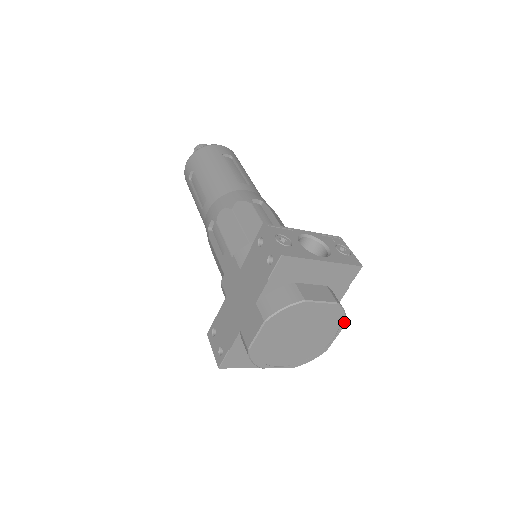
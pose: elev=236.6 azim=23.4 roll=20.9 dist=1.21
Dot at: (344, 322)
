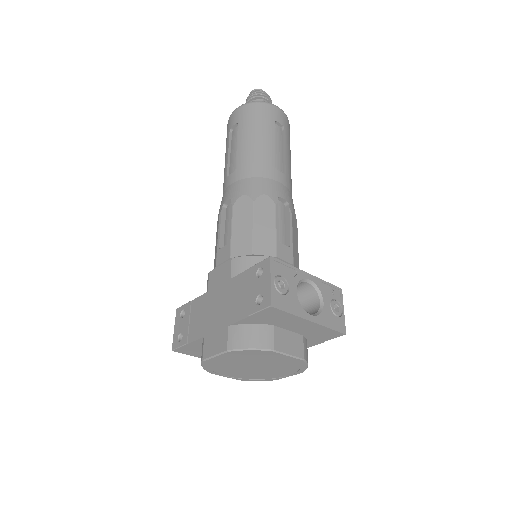
Dot at: (303, 371)
